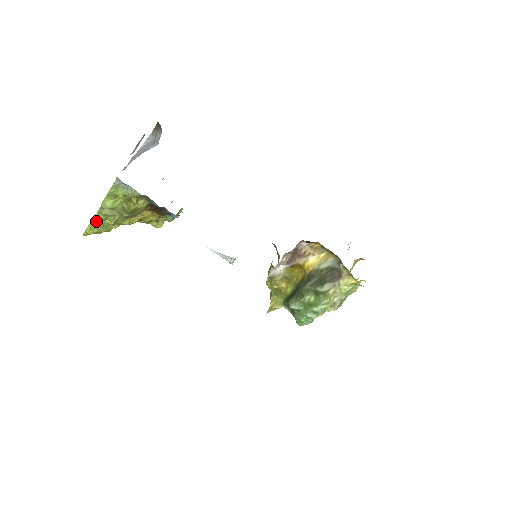
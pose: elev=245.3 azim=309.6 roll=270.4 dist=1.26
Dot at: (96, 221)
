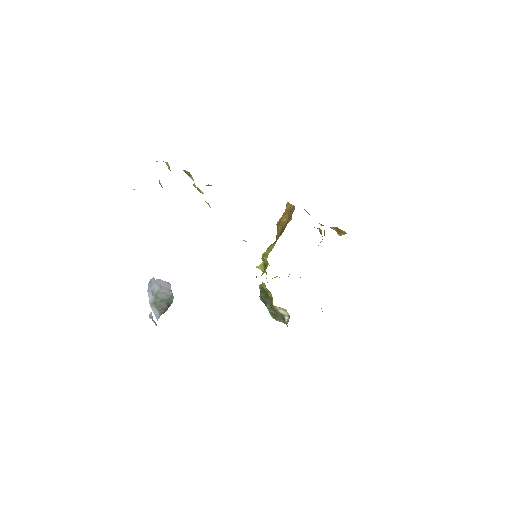
Dot at: occluded
